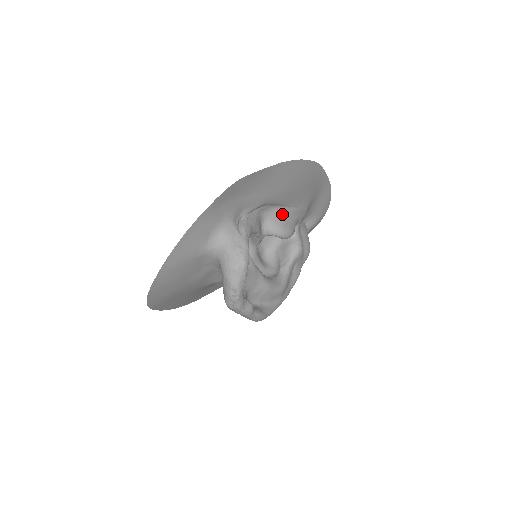
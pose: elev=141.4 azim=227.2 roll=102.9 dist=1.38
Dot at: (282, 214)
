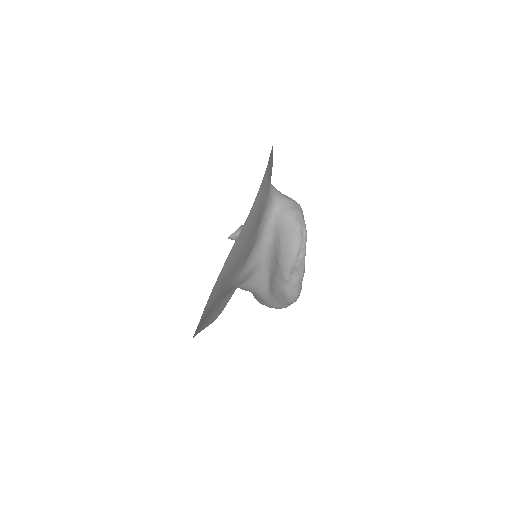
Dot at: occluded
